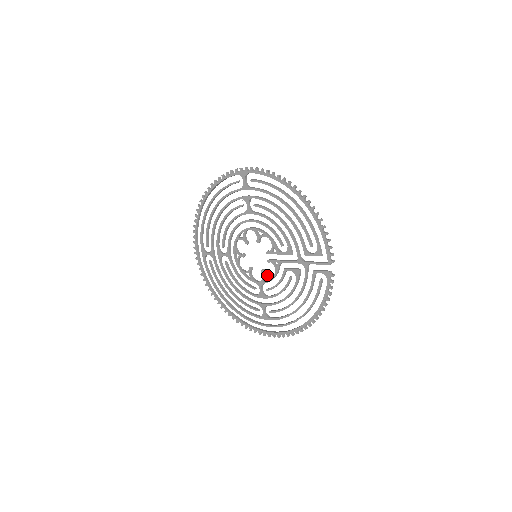
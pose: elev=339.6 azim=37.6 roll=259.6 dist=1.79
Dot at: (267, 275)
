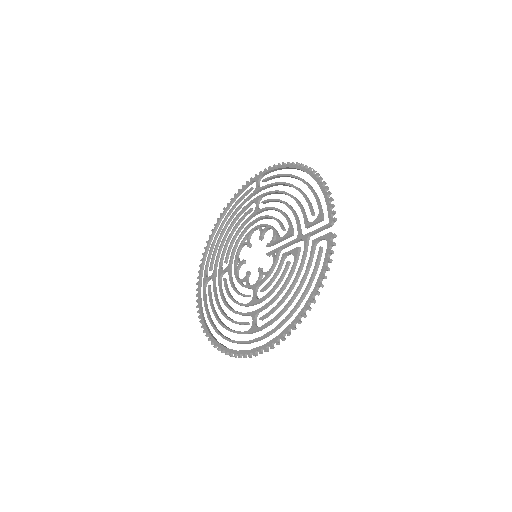
Dot at: (264, 272)
